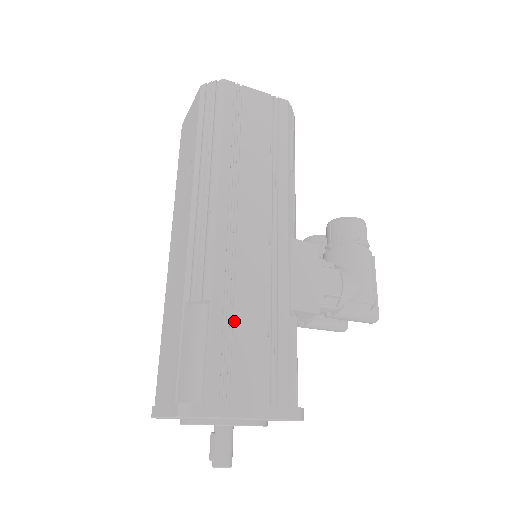
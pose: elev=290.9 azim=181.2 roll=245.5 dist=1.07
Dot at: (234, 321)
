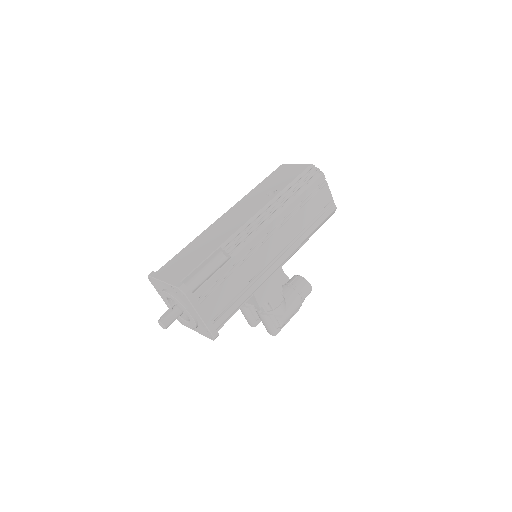
Dot at: (231, 275)
